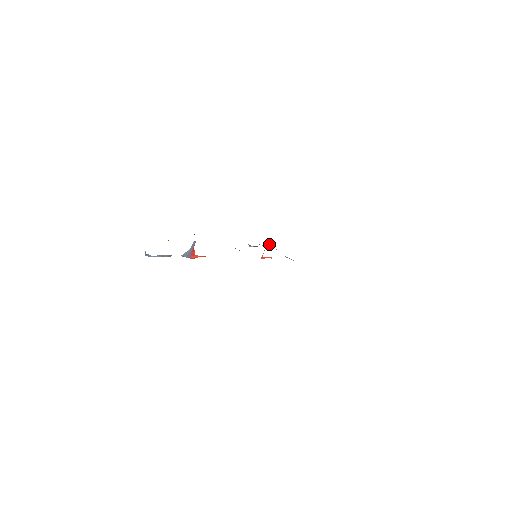
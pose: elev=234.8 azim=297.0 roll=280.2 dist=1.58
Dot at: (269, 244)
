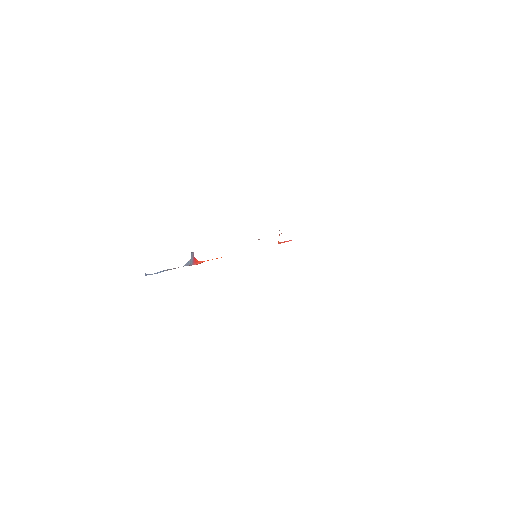
Dot at: occluded
